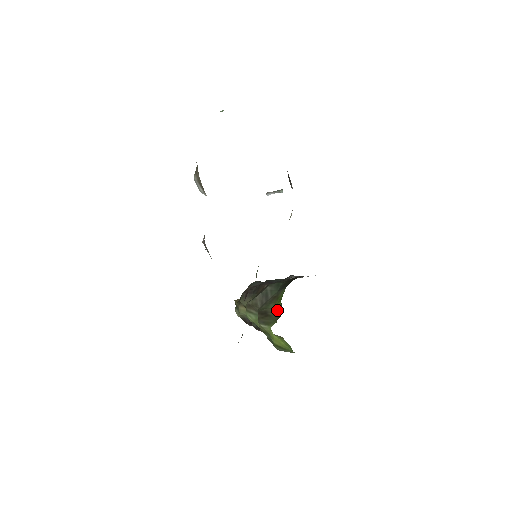
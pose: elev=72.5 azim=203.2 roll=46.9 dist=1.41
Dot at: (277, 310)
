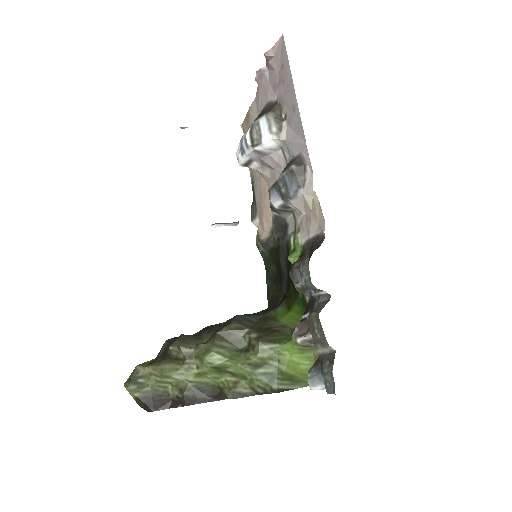
Dot at: (286, 324)
